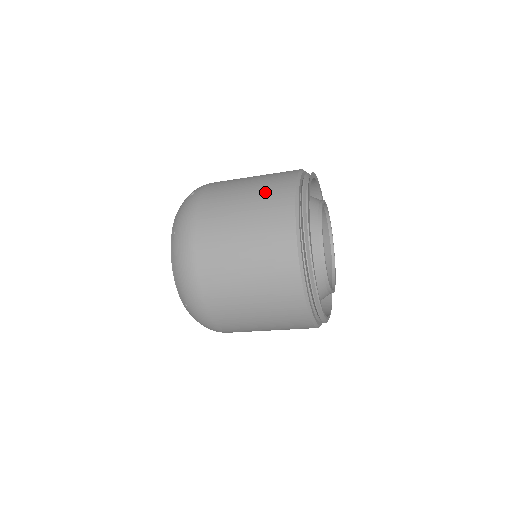
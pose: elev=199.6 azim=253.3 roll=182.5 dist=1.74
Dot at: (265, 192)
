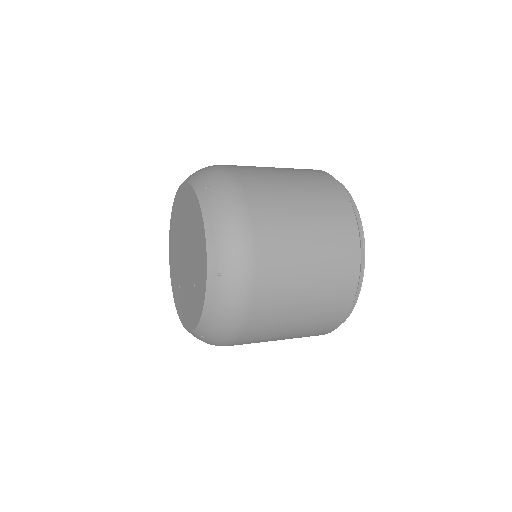
Dot at: (297, 169)
